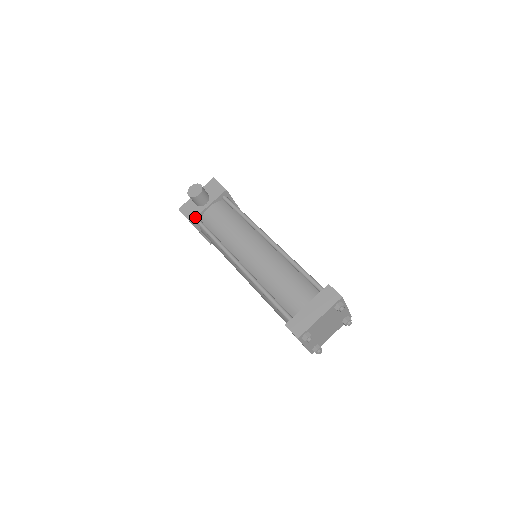
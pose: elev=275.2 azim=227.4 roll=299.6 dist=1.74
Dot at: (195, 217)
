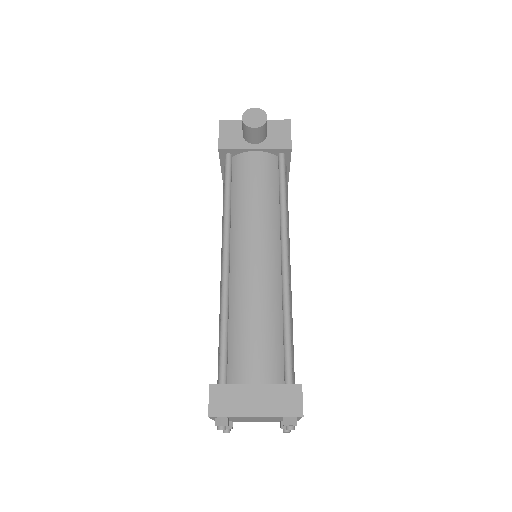
Dot at: (229, 148)
